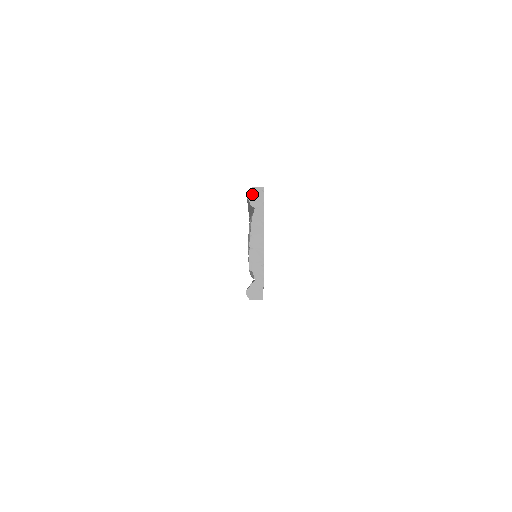
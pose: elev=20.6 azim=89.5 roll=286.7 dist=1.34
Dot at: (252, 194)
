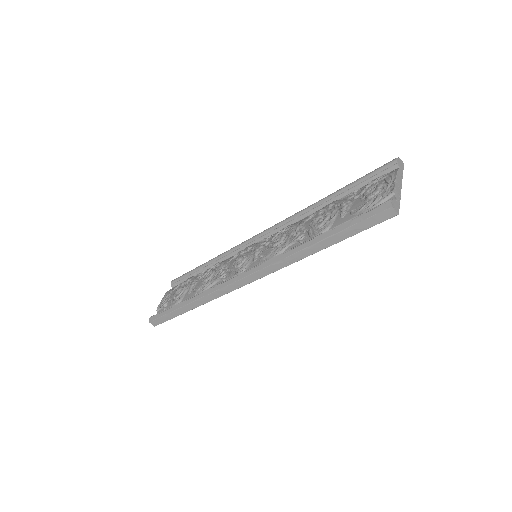
Dot at: (399, 160)
